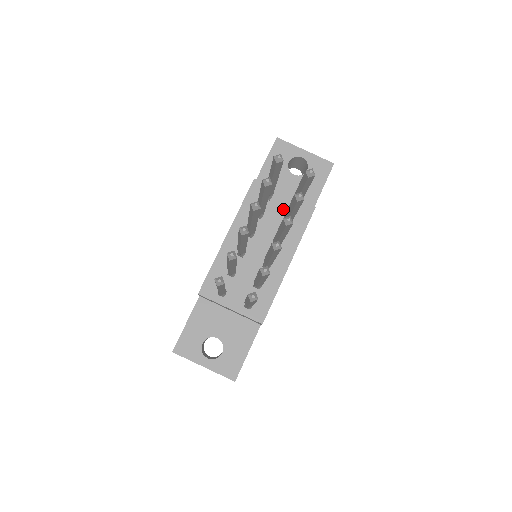
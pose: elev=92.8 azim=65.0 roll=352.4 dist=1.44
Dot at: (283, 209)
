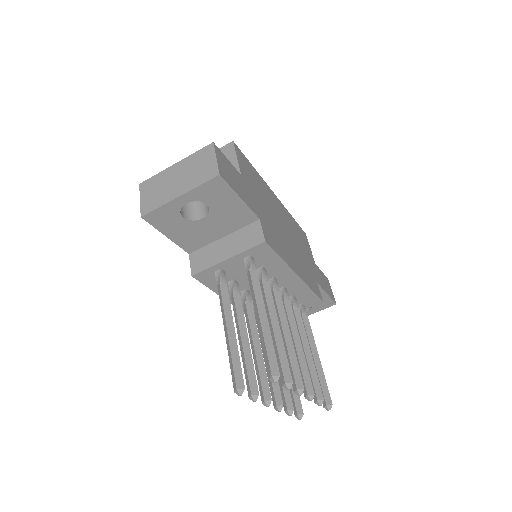
Dot at: (243, 265)
